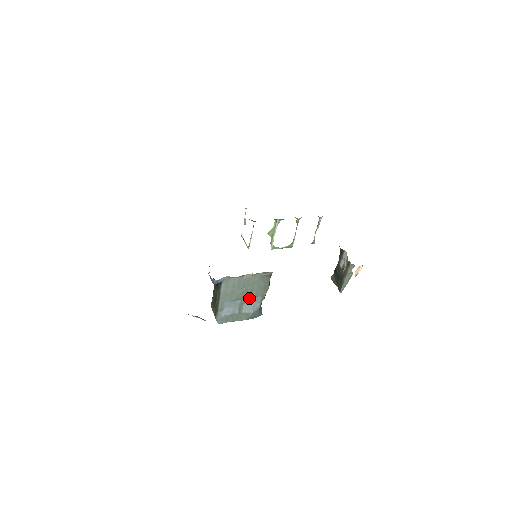
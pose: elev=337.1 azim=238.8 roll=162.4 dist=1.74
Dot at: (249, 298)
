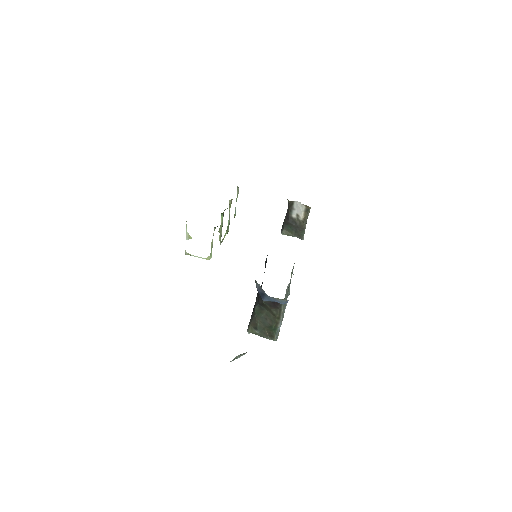
Dot at: occluded
